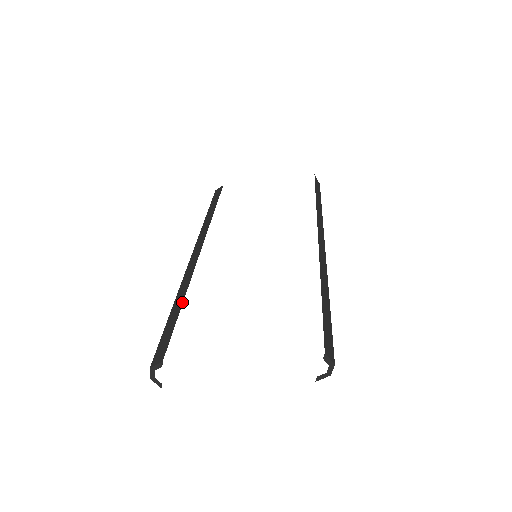
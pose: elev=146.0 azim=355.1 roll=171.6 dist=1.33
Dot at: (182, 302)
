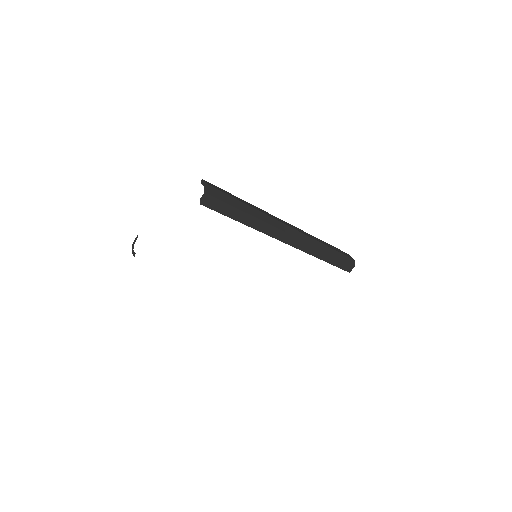
Dot at: occluded
